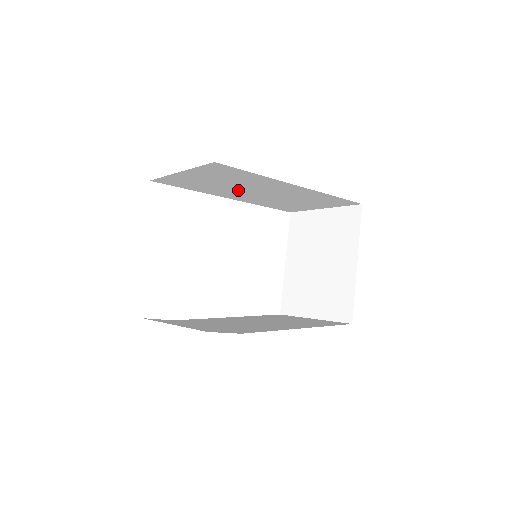
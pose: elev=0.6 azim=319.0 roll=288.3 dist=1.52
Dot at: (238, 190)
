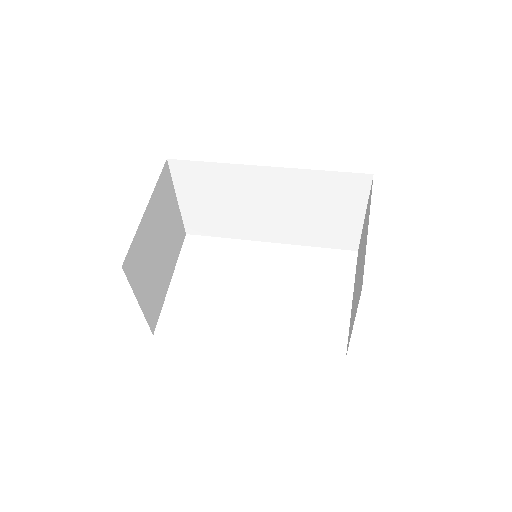
Dot at: (249, 214)
